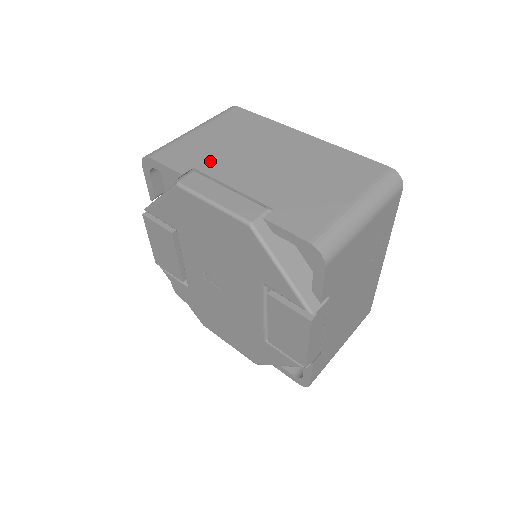
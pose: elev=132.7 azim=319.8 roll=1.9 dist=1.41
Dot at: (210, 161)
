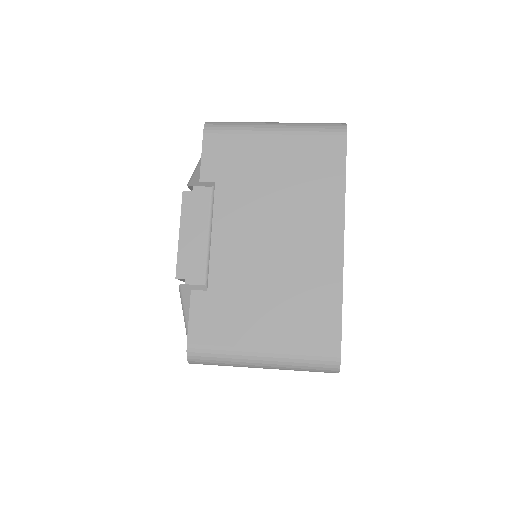
Dot at: occluded
